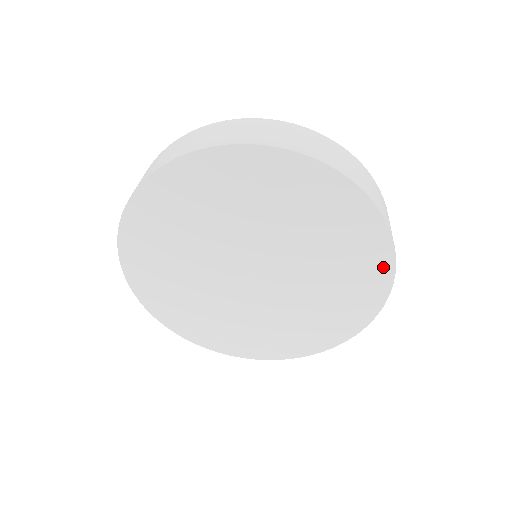
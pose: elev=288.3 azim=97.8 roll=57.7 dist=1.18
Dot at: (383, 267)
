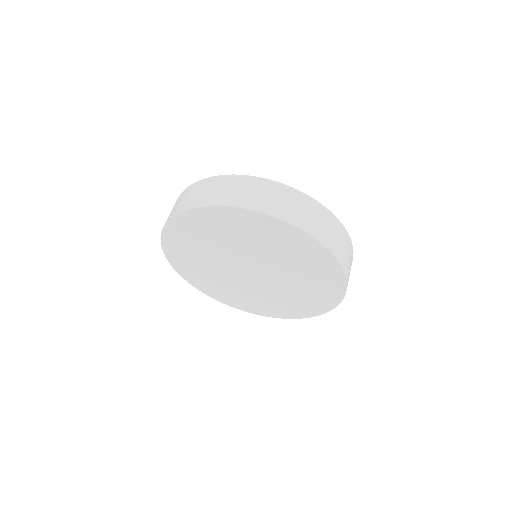
Dot at: (338, 279)
